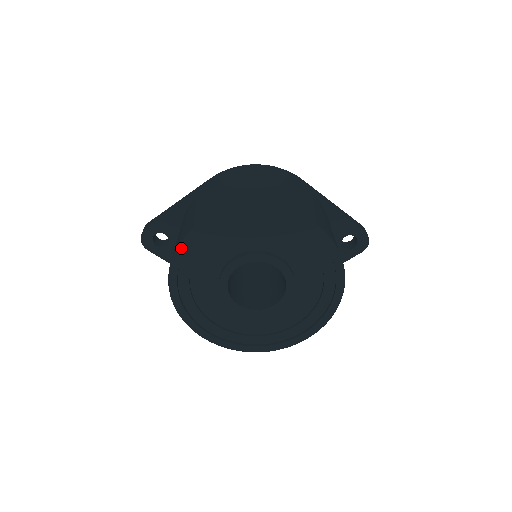
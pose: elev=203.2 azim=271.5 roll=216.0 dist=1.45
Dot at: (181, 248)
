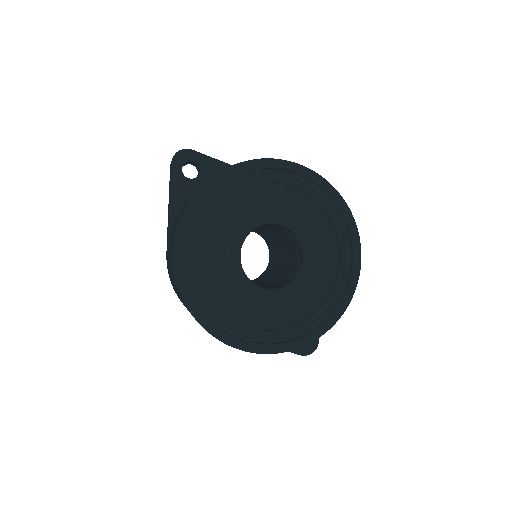
Dot at: (267, 162)
